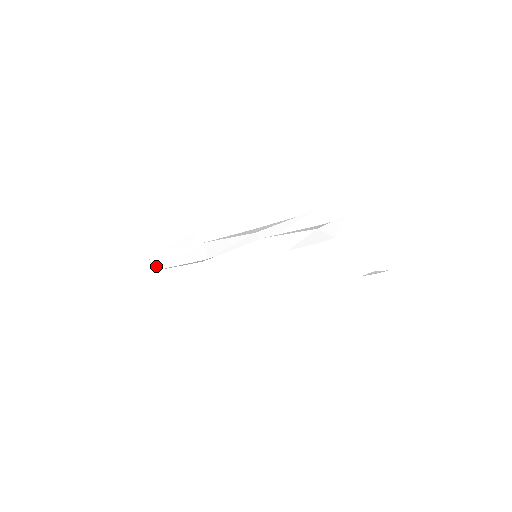
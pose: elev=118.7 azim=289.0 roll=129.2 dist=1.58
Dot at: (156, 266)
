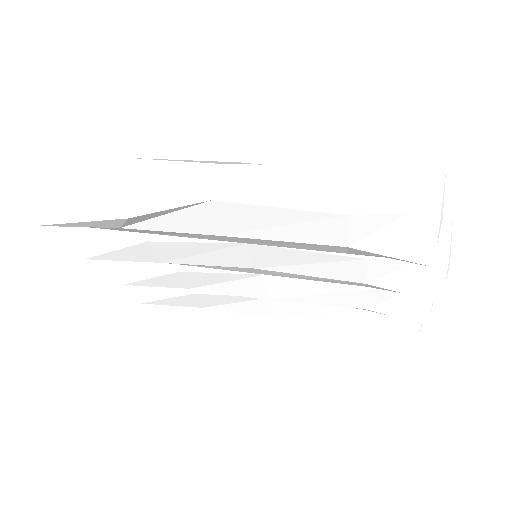
Dot at: occluded
